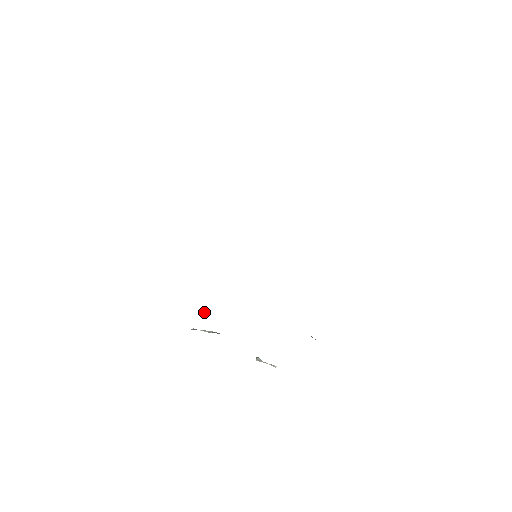
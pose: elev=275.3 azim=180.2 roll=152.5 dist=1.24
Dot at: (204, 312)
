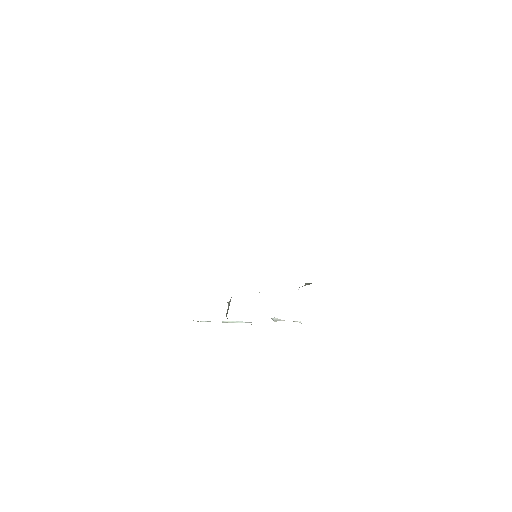
Dot at: occluded
